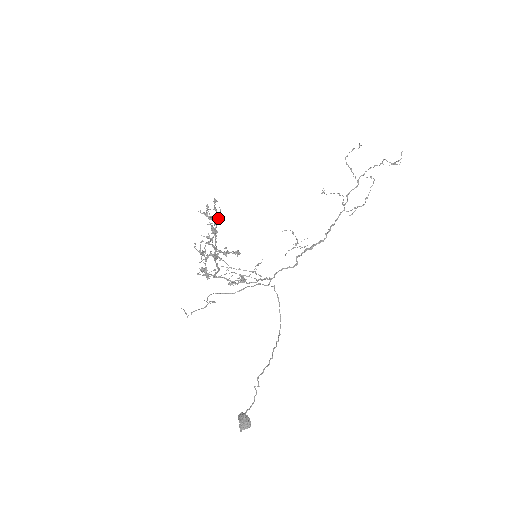
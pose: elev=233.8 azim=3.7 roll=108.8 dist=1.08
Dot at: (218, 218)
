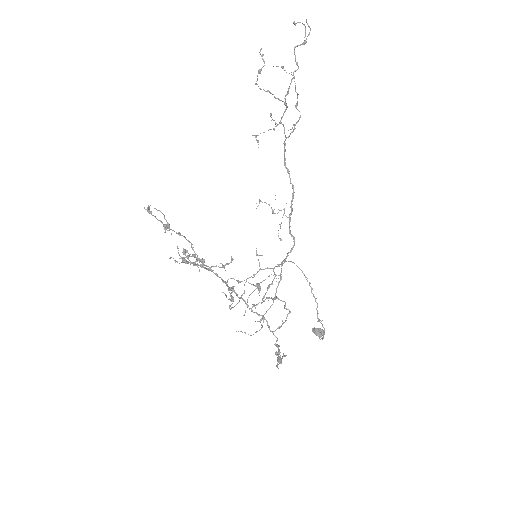
Dot at: occluded
